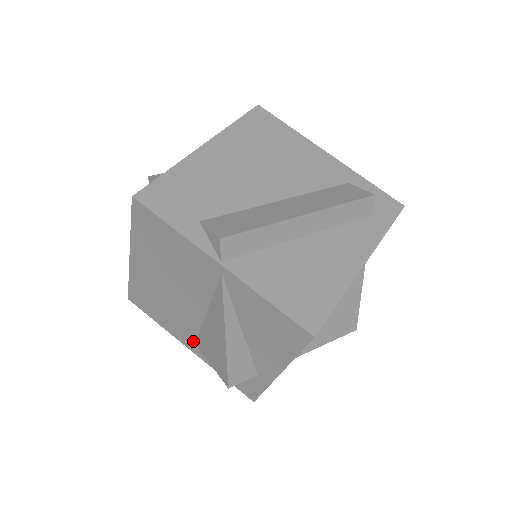
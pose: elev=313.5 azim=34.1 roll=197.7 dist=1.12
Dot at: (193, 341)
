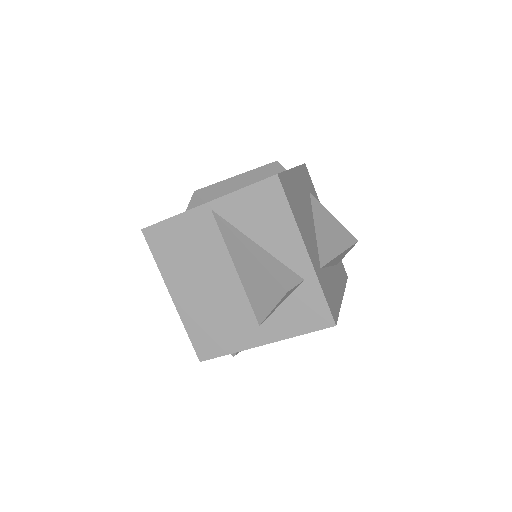
Dot at: (257, 326)
